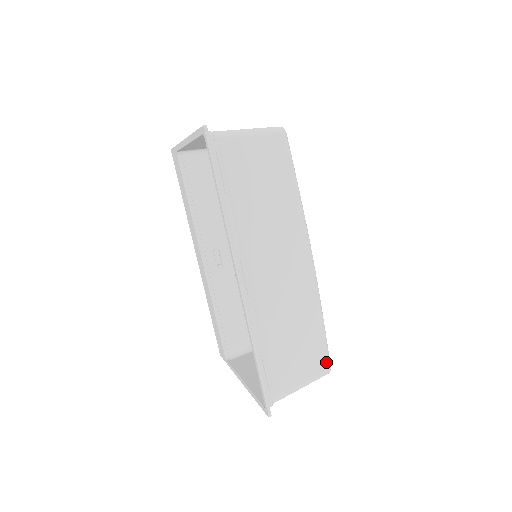
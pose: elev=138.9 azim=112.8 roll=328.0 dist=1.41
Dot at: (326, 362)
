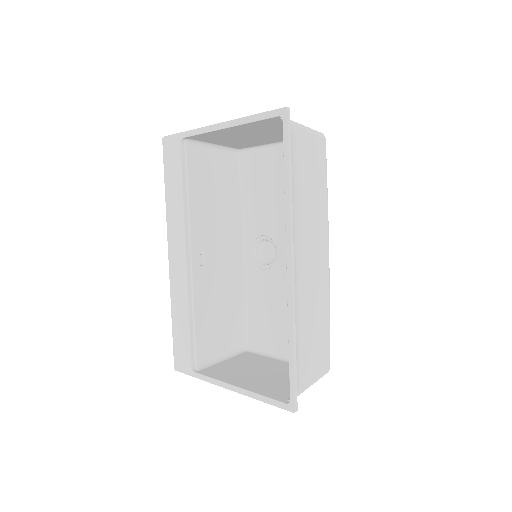
Dot at: (328, 361)
